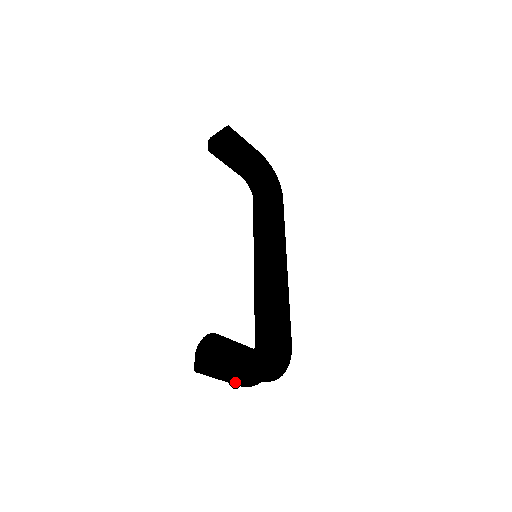
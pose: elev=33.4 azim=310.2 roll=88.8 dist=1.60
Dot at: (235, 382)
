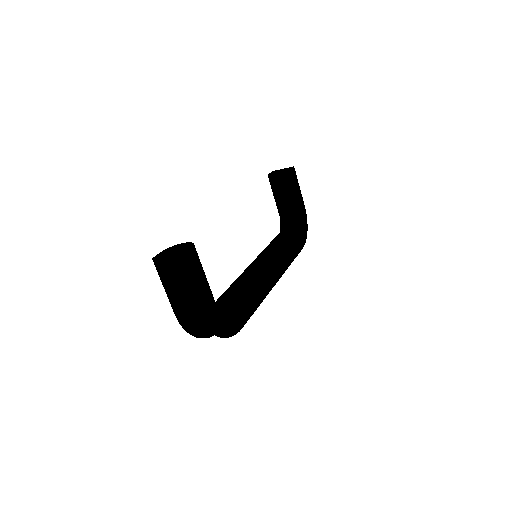
Dot at: (175, 304)
